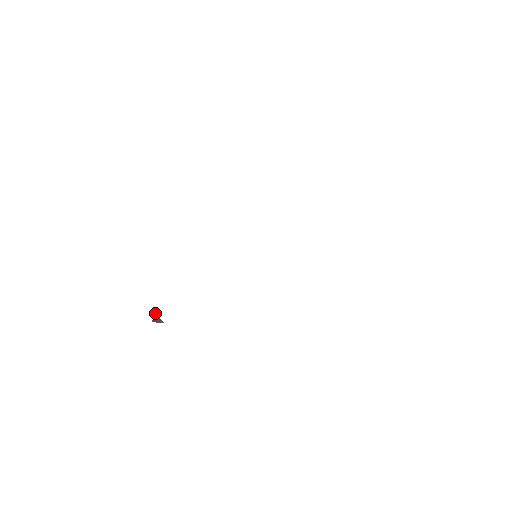
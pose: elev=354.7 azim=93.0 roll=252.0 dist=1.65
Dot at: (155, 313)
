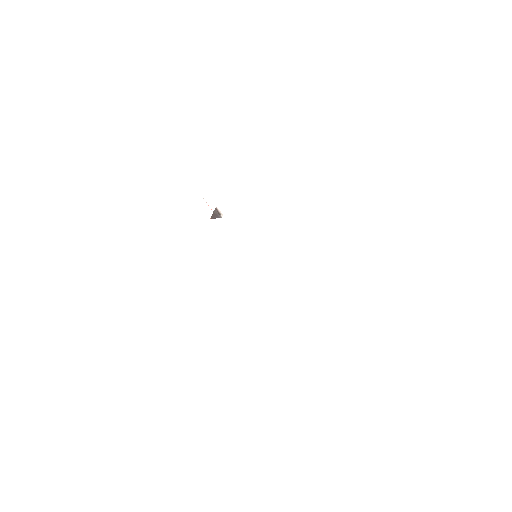
Dot at: (215, 208)
